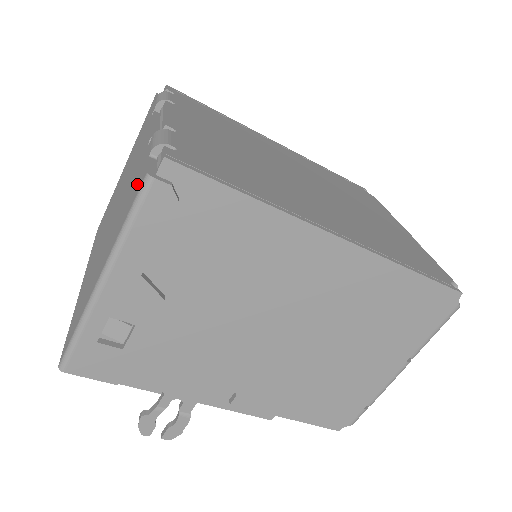
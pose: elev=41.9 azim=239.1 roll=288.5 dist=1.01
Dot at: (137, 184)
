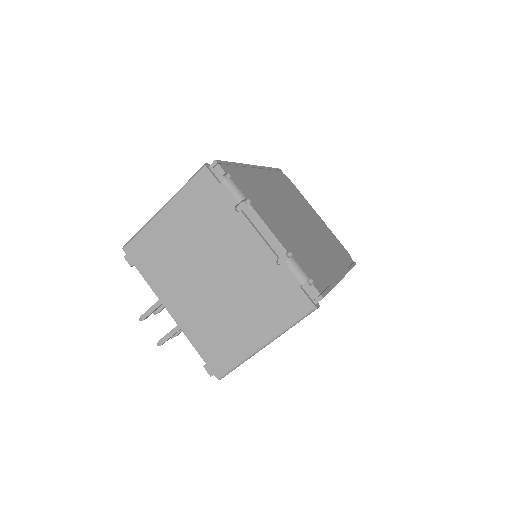
Dot at: (293, 301)
